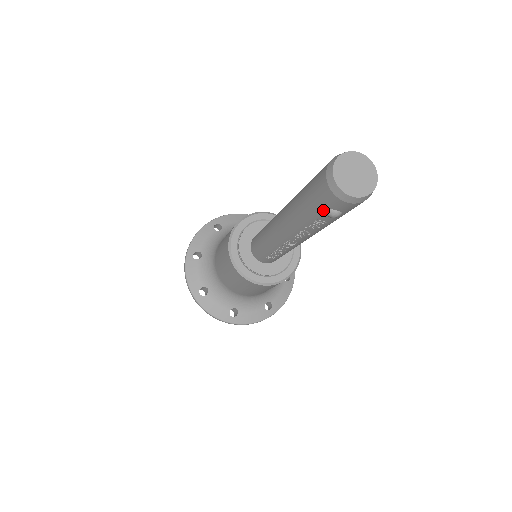
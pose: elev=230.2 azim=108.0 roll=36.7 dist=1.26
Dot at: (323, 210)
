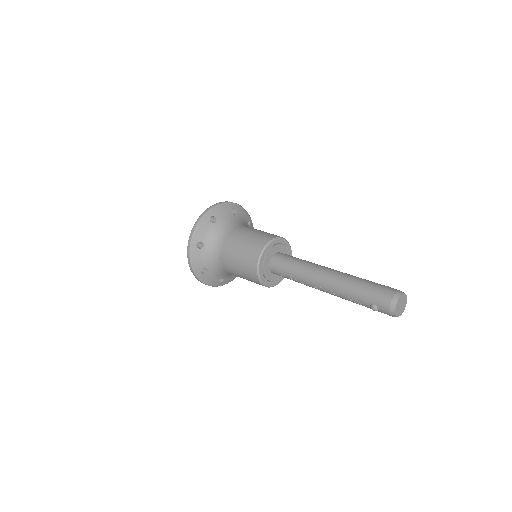
Dot at: (372, 303)
